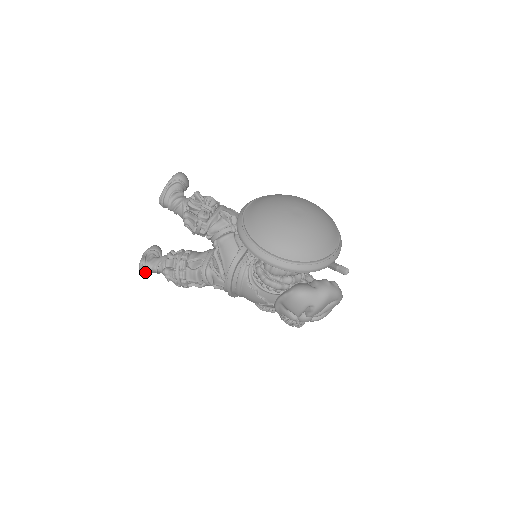
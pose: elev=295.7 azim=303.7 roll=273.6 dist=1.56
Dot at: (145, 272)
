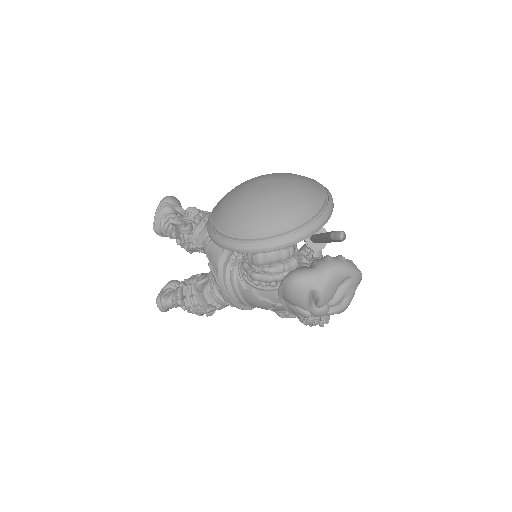
Dot at: (163, 308)
